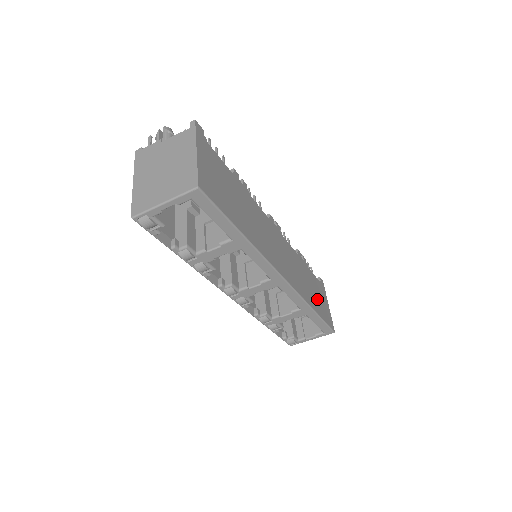
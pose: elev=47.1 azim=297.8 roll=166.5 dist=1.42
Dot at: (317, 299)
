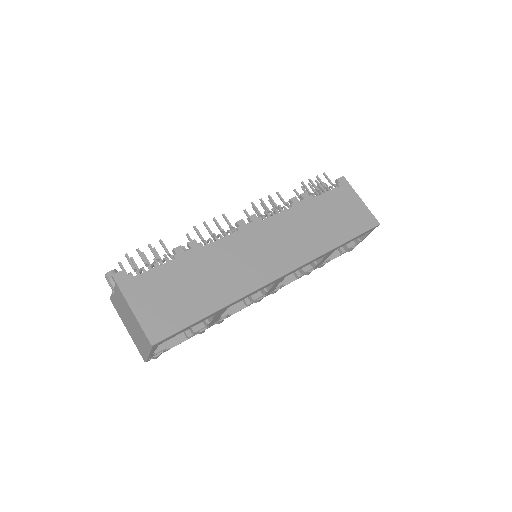
Dot at: (339, 221)
